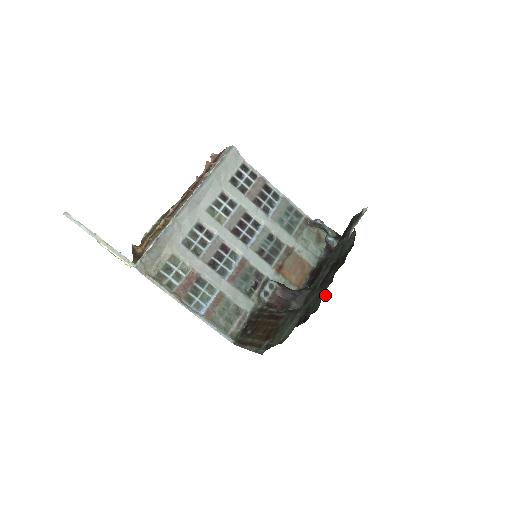
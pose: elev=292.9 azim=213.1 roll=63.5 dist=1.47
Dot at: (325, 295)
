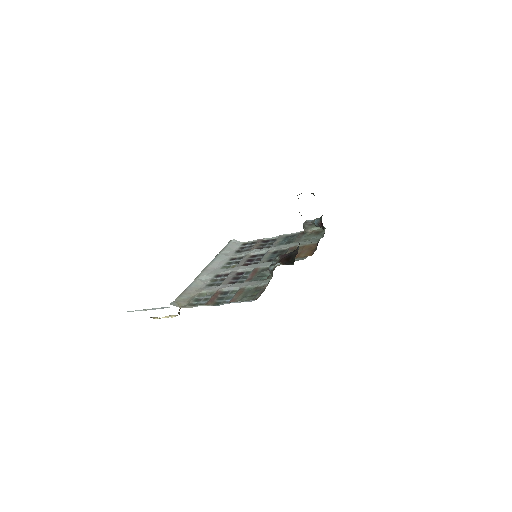
Dot at: occluded
